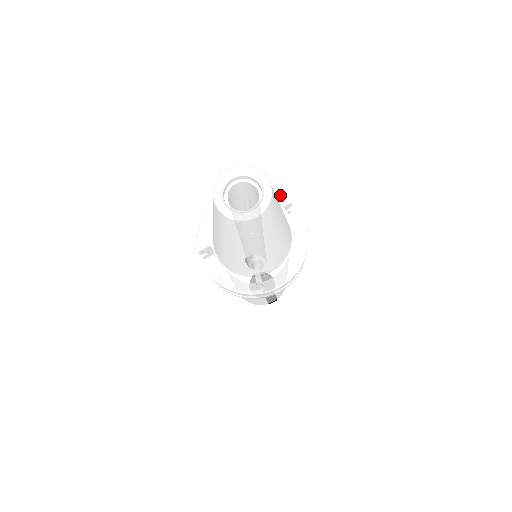
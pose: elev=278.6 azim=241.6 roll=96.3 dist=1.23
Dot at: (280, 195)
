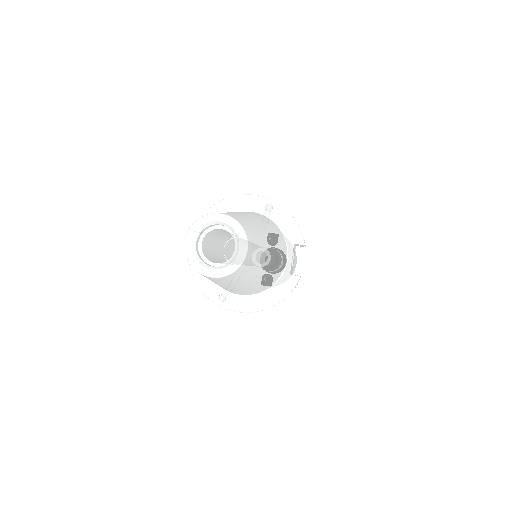
Dot at: (299, 230)
